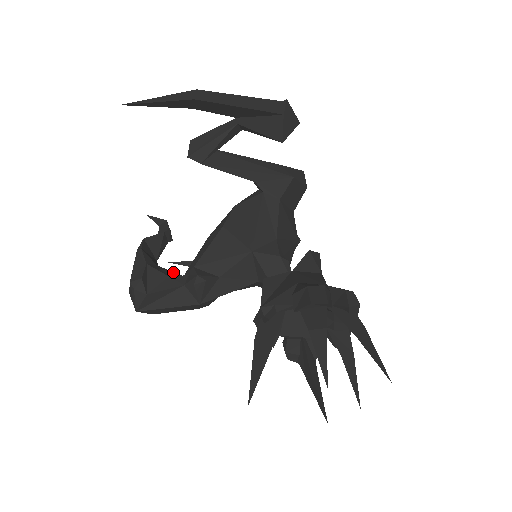
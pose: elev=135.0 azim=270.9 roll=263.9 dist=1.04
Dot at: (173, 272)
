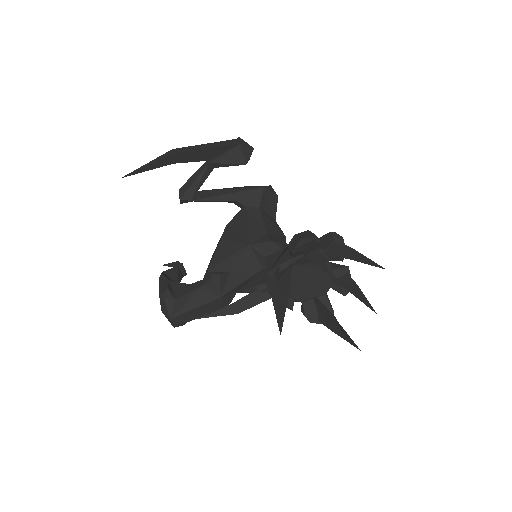
Dot at: occluded
